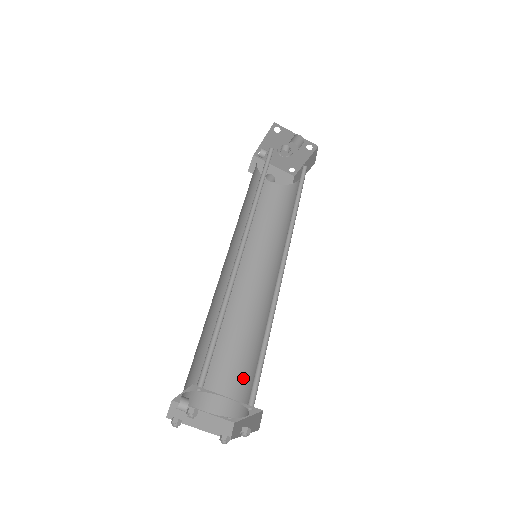
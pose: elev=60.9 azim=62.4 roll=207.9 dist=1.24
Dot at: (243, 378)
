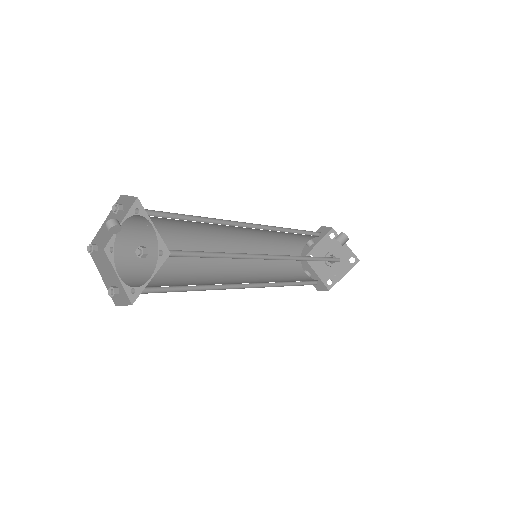
Dot at: occluded
